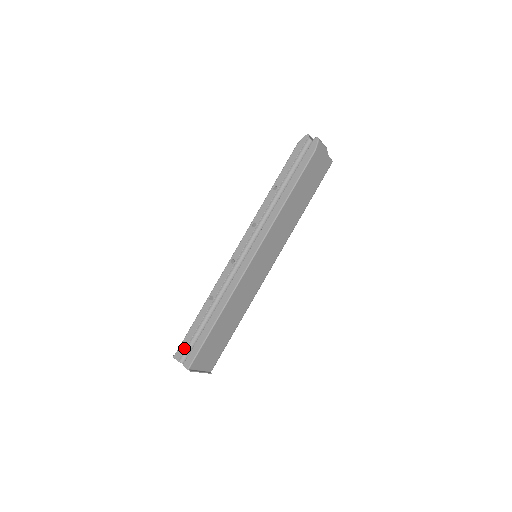
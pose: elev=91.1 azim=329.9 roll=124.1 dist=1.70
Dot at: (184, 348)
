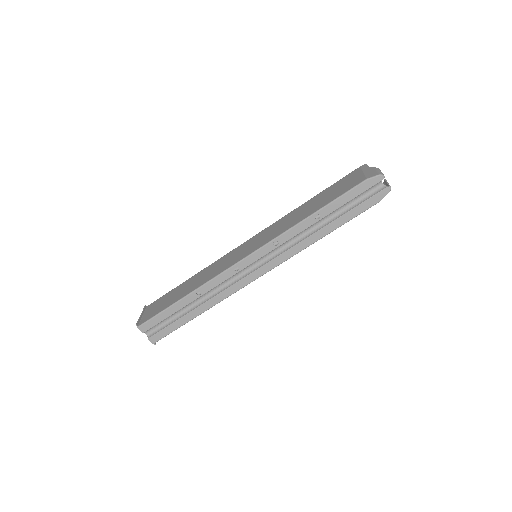
Dot at: (153, 325)
